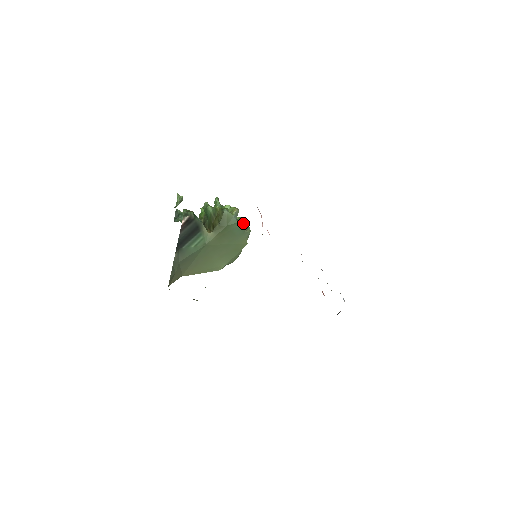
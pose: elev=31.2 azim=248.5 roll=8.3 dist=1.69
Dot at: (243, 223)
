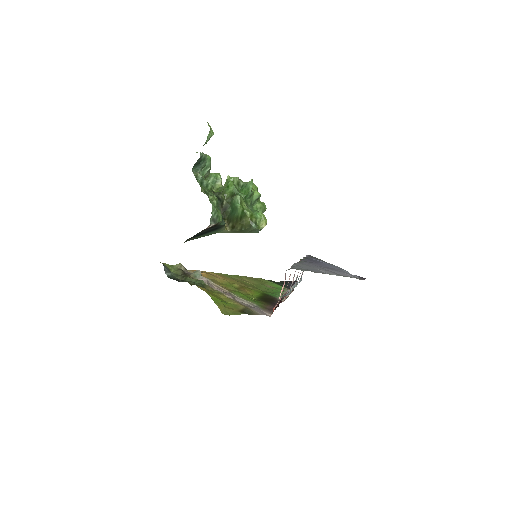
Dot at: (262, 212)
